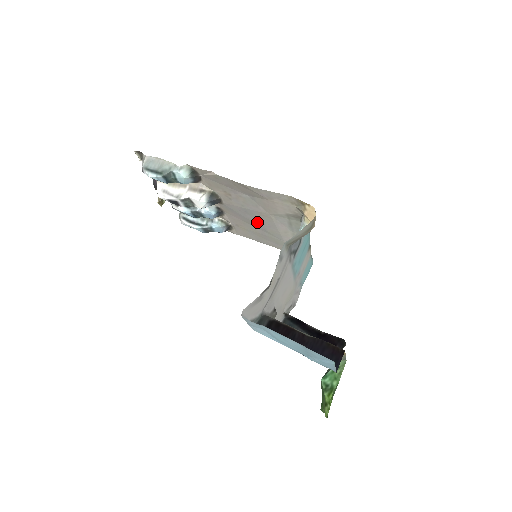
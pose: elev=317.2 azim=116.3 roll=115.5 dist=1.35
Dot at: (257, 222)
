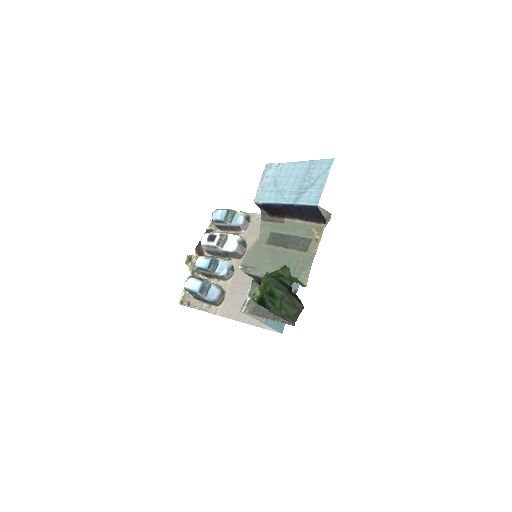
Dot at: occluded
